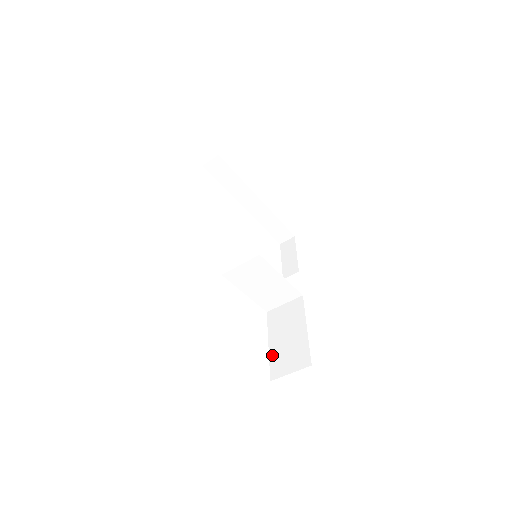
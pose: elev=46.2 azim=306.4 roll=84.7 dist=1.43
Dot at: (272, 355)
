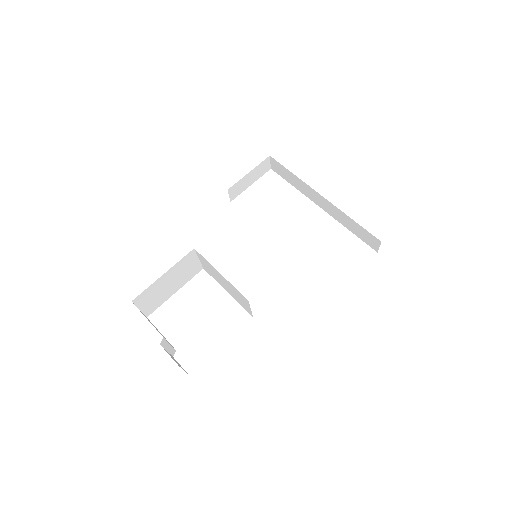
Dot at: occluded
